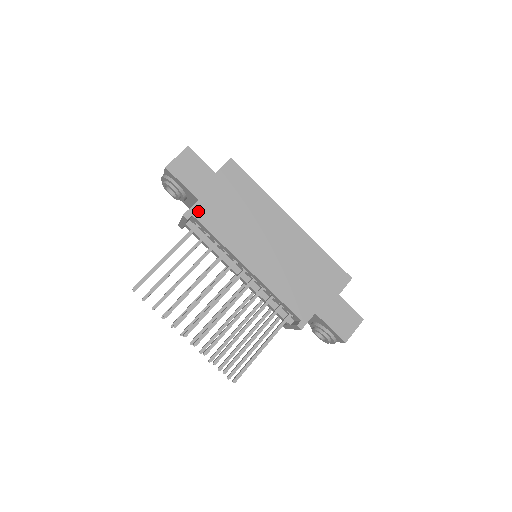
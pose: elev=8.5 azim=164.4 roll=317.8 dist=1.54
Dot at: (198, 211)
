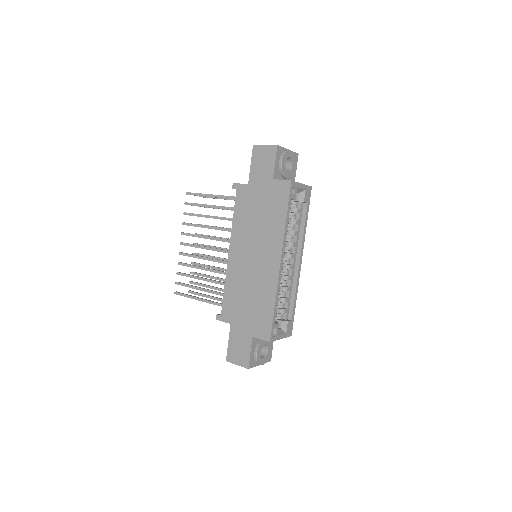
Dot at: (241, 190)
